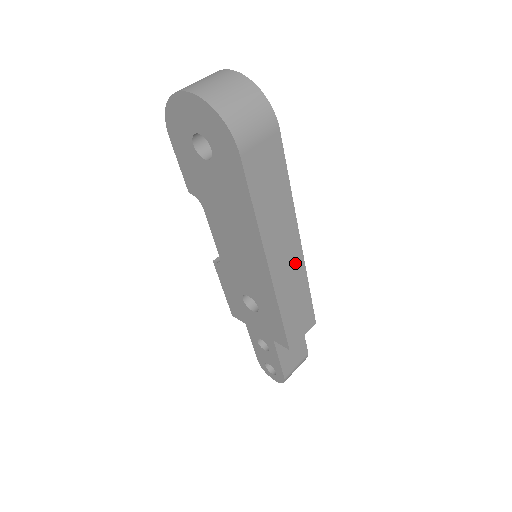
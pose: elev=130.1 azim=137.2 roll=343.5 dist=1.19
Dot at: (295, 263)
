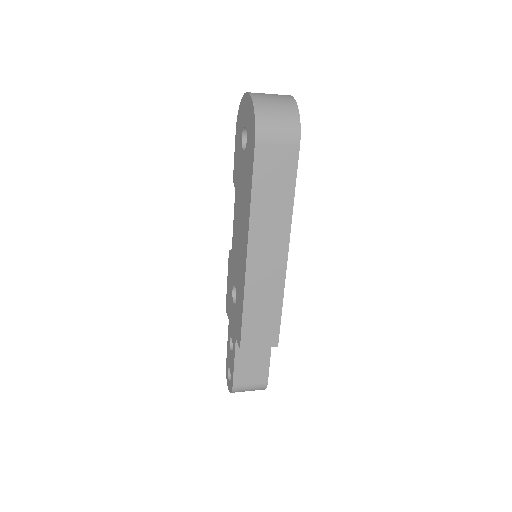
Dot at: (275, 270)
